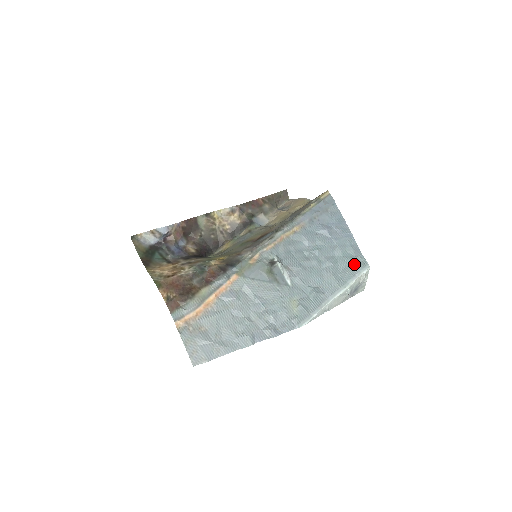
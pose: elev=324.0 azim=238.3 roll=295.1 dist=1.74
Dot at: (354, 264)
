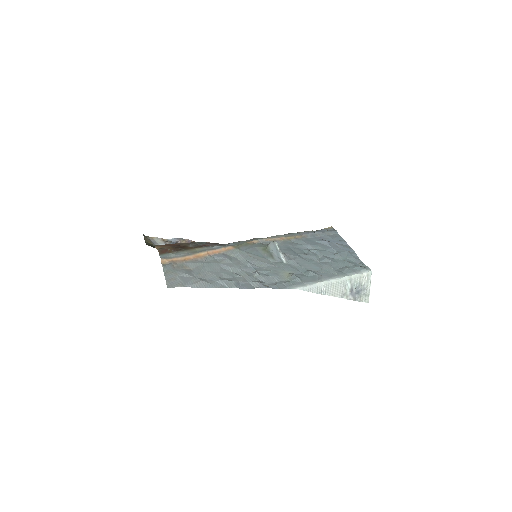
Dot at: (354, 266)
